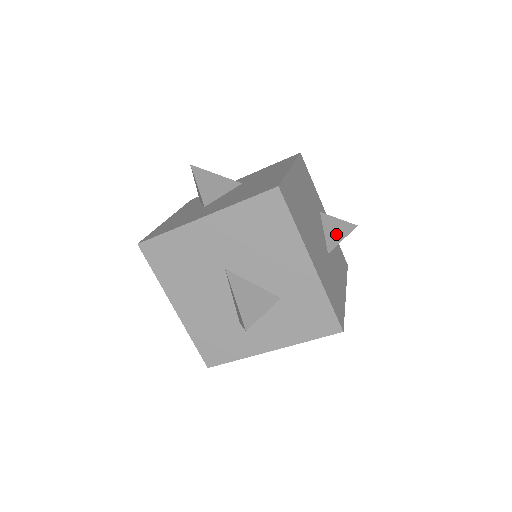
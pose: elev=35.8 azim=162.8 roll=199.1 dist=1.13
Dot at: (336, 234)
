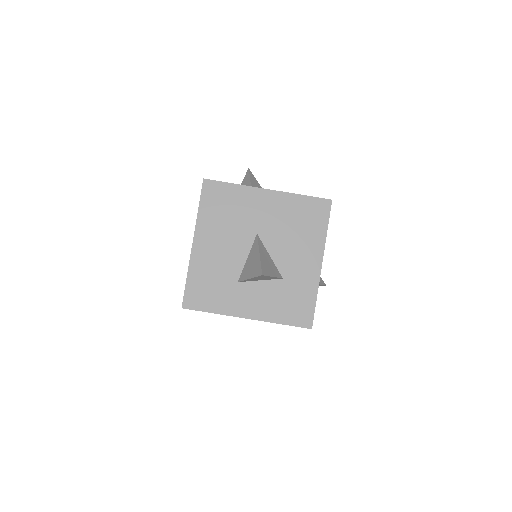
Dot at: occluded
